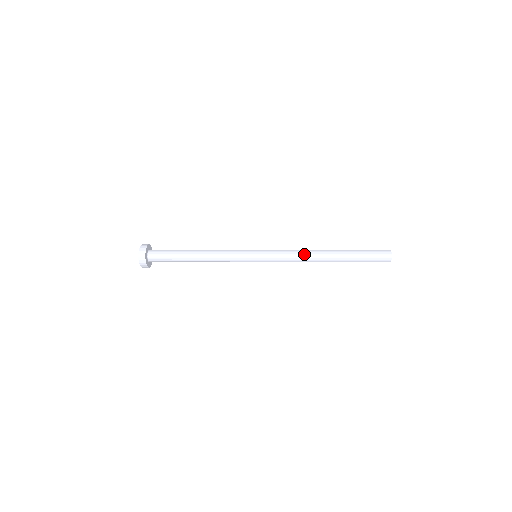
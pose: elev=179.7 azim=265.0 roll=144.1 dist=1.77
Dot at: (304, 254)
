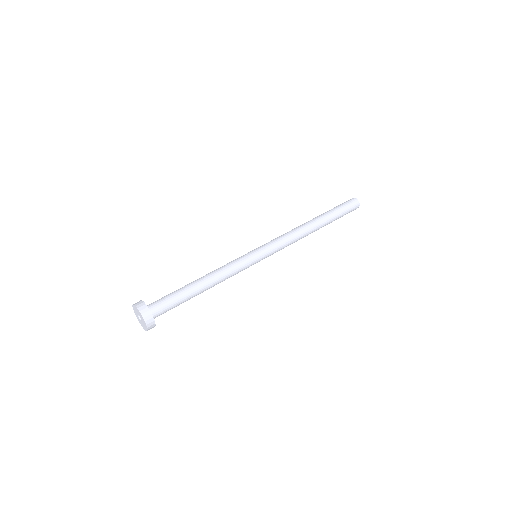
Dot at: occluded
